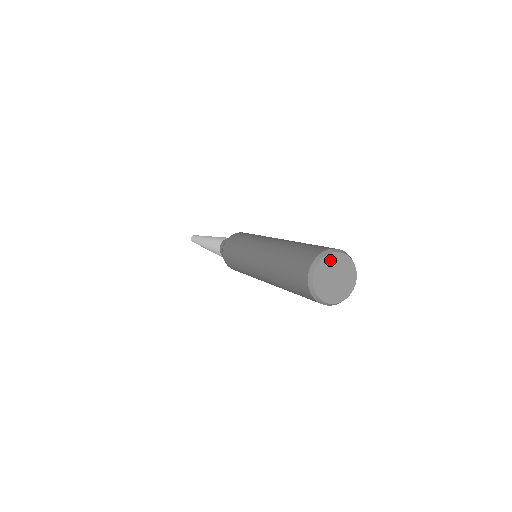
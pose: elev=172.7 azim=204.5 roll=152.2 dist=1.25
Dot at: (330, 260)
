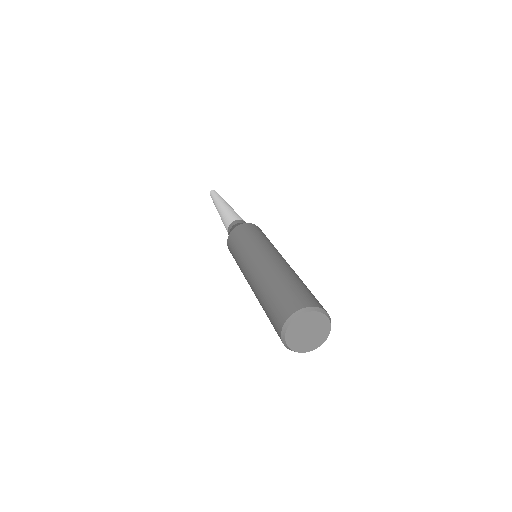
Dot at: (311, 317)
